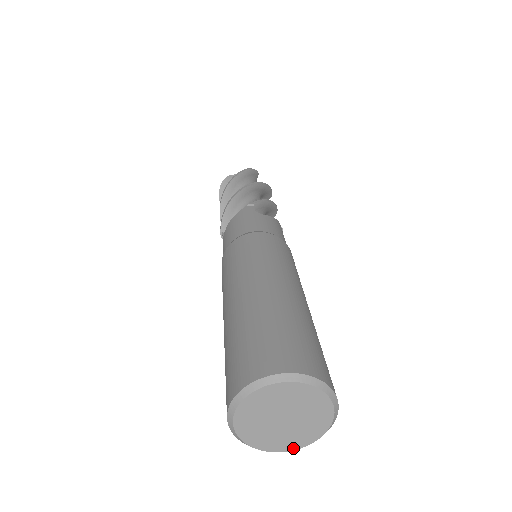
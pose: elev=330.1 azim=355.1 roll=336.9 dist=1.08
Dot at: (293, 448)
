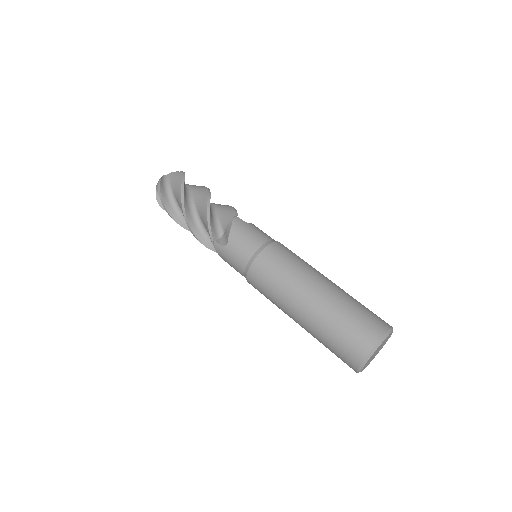
Dot at: occluded
